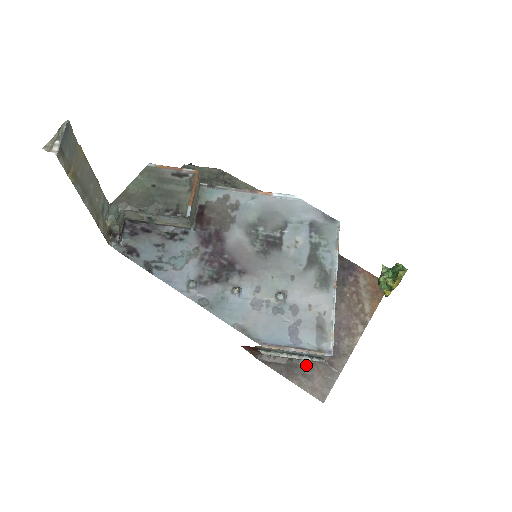
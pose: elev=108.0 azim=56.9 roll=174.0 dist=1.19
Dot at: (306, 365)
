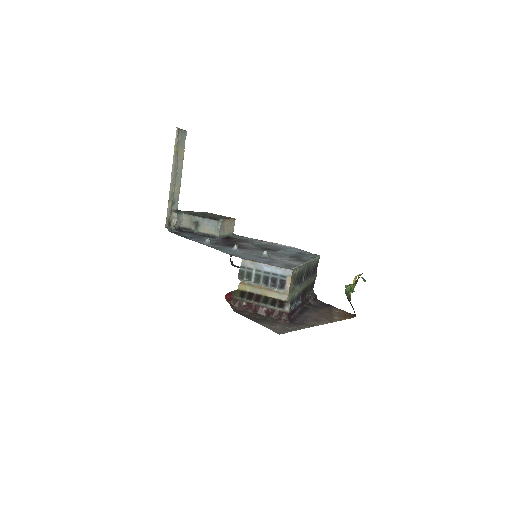
Dot at: (273, 321)
